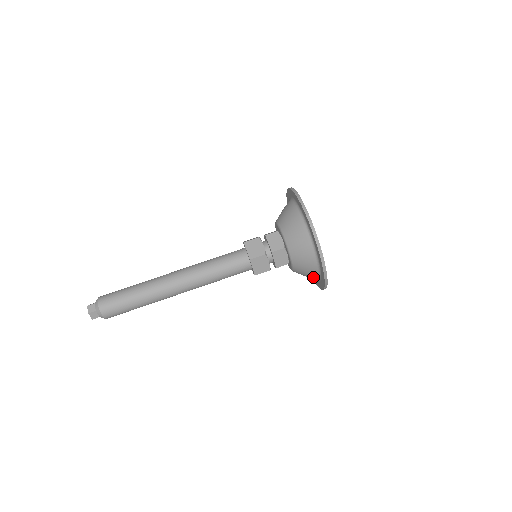
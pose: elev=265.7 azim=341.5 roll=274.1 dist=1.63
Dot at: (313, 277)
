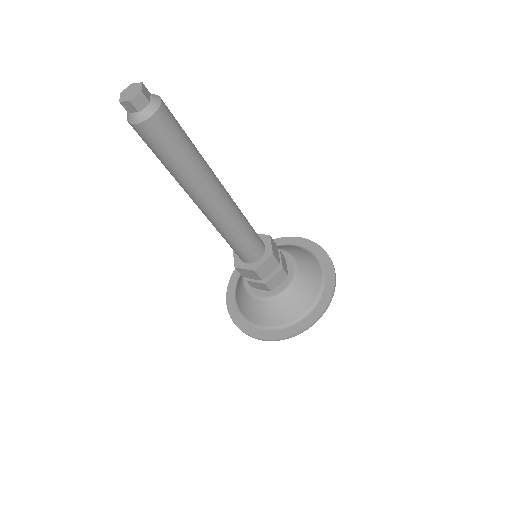
Dot at: (311, 297)
